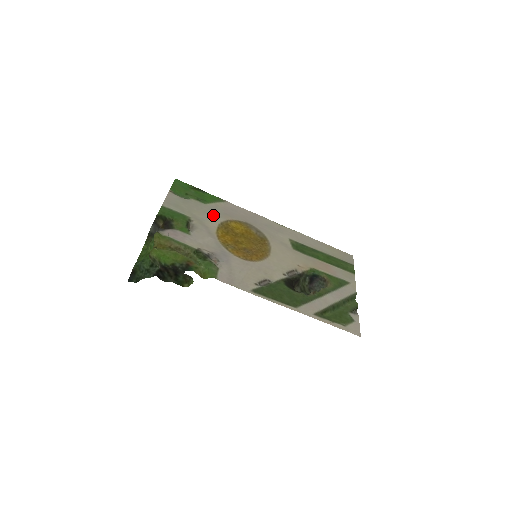
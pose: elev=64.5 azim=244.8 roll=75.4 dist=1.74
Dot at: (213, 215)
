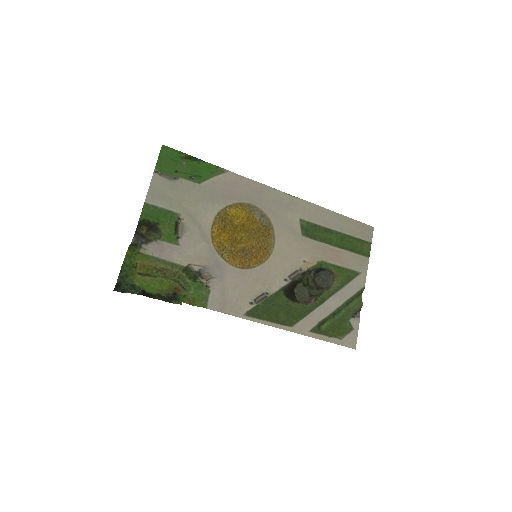
Dot at: (208, 202)
